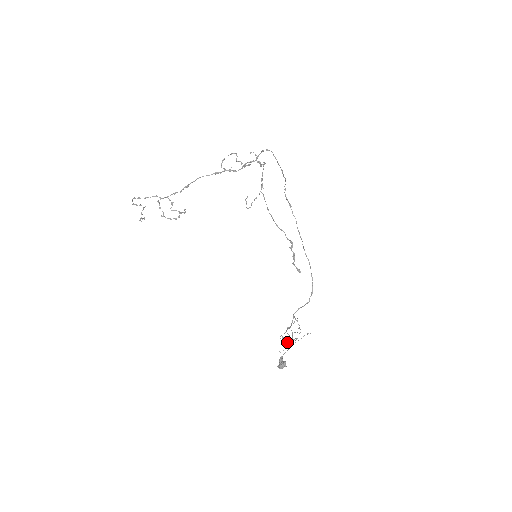
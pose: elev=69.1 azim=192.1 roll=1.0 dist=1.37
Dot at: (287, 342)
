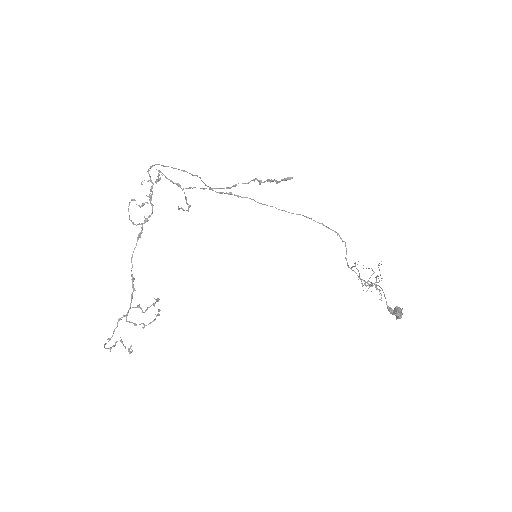
Dot at: occluded
